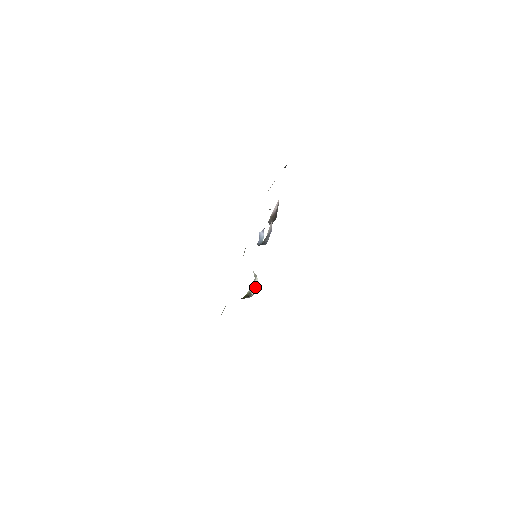
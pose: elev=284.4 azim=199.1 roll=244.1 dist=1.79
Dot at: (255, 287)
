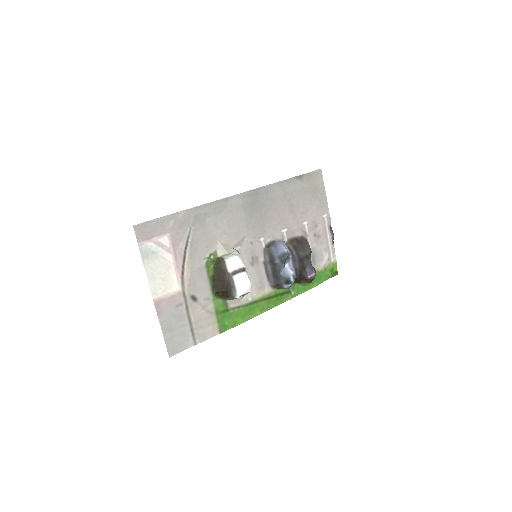
Dot at: (232, 258)
